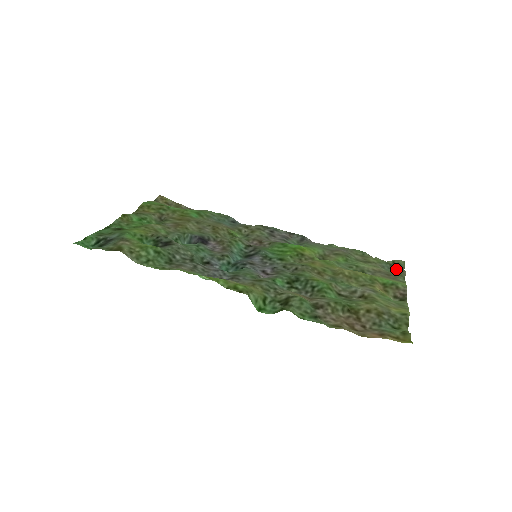
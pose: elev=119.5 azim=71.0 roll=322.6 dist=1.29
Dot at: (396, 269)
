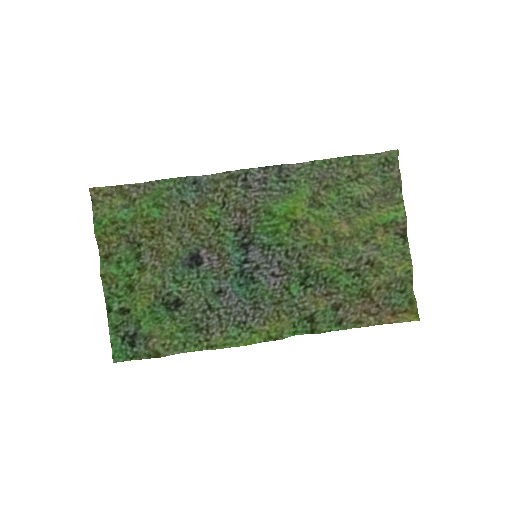
Dot at: (390, 173)
